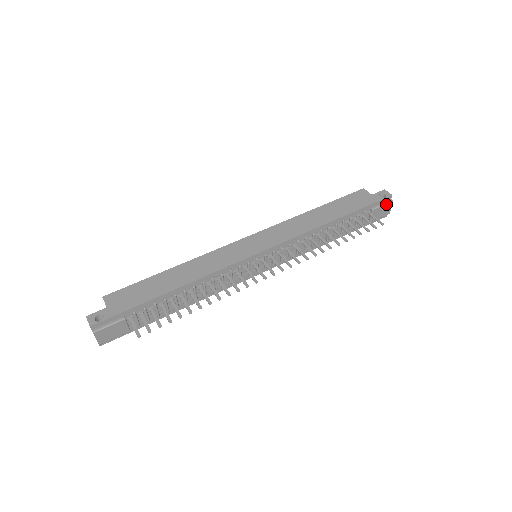
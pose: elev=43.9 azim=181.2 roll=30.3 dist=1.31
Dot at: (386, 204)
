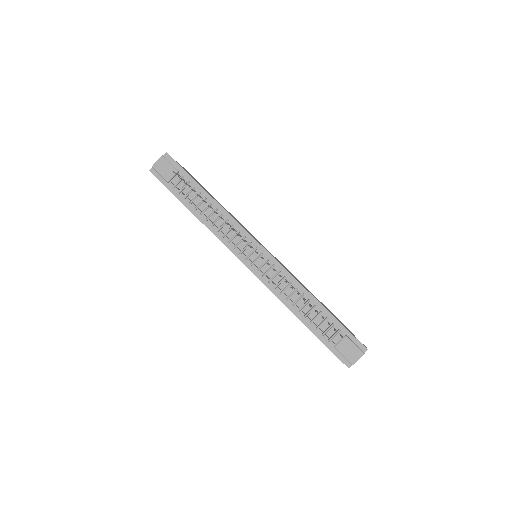
Dot at: (358, 348)
